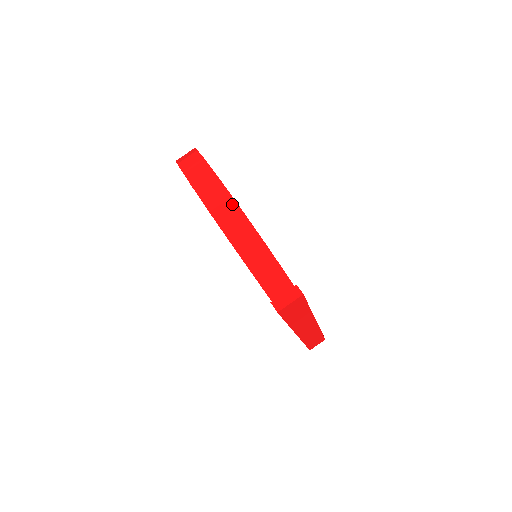
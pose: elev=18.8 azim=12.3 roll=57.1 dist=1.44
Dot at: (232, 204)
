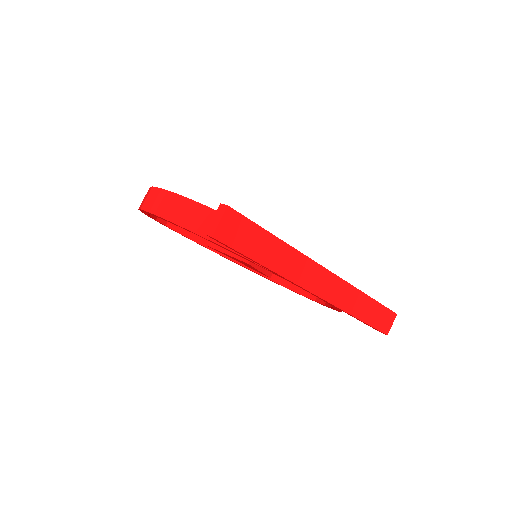
Dot at: (167, 195)
